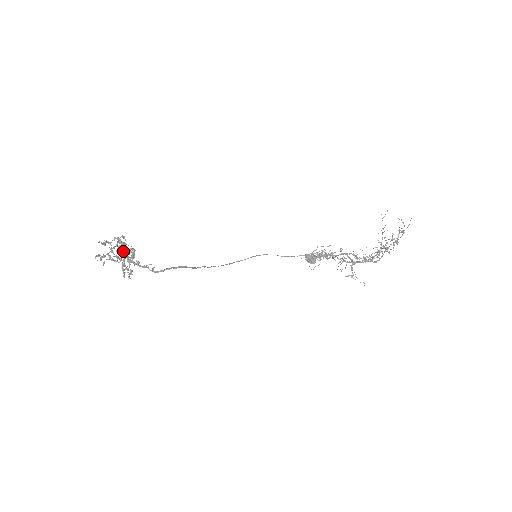
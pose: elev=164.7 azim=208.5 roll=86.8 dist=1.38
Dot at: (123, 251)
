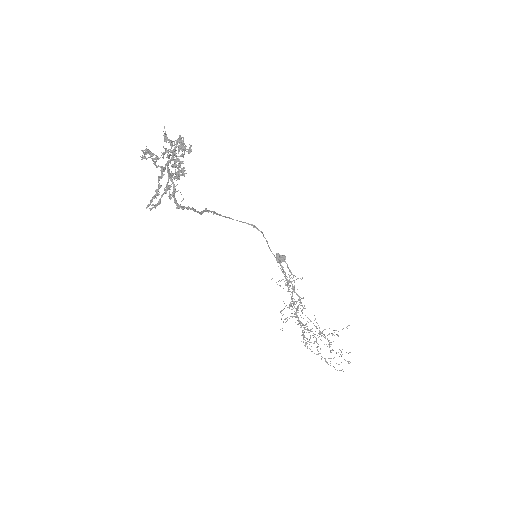
Dot at: occluded
